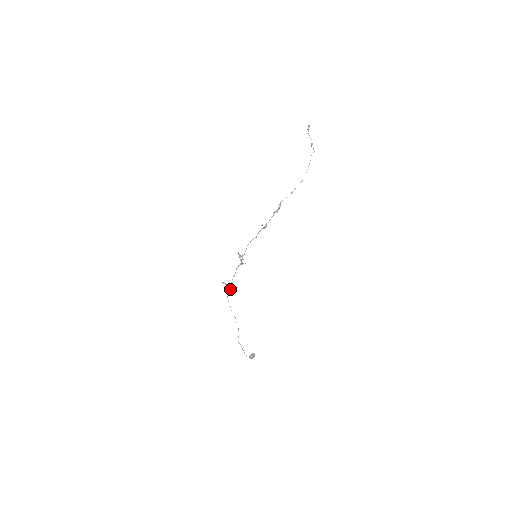
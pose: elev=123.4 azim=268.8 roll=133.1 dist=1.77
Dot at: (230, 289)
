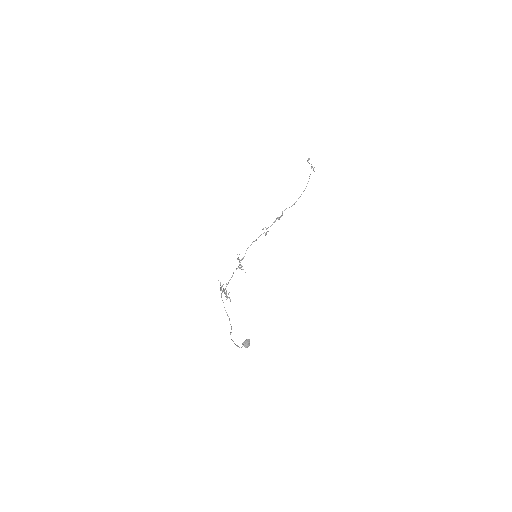
Dot at: (225, 294)
